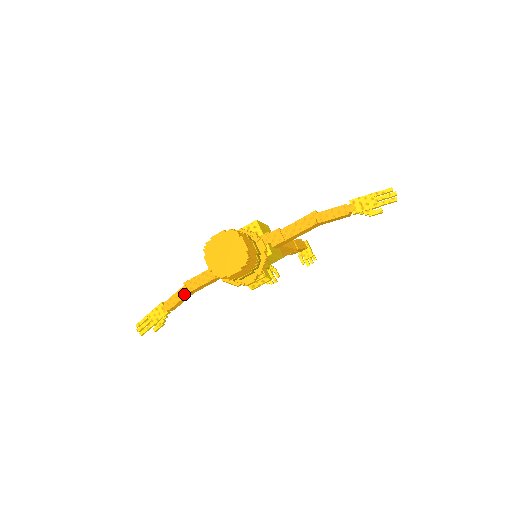
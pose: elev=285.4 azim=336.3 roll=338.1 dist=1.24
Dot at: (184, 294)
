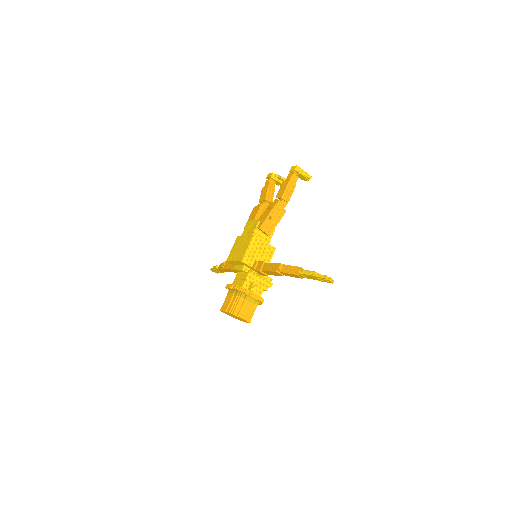
Dot at: (226, 271)
